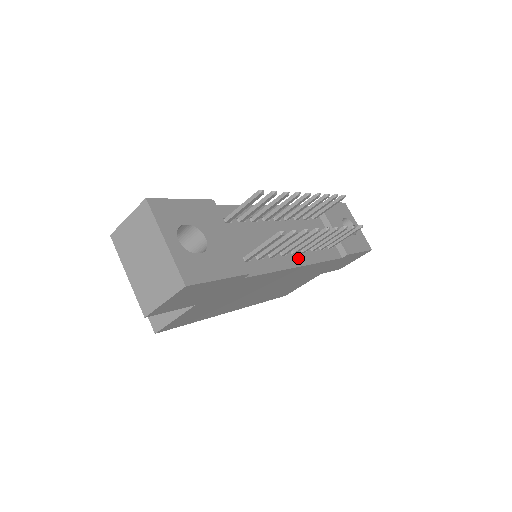
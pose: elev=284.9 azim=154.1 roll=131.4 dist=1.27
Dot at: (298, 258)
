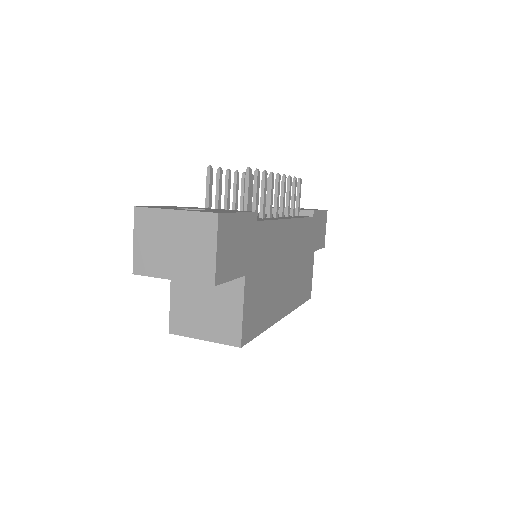
Dot at: occluded
